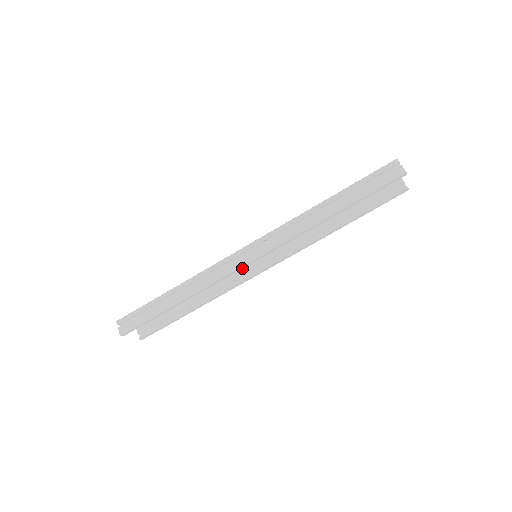
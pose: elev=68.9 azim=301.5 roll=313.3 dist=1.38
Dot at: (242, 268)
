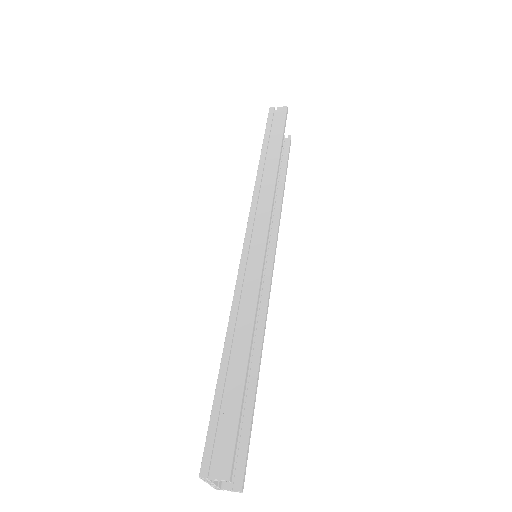
Dot at: (264, 260)
